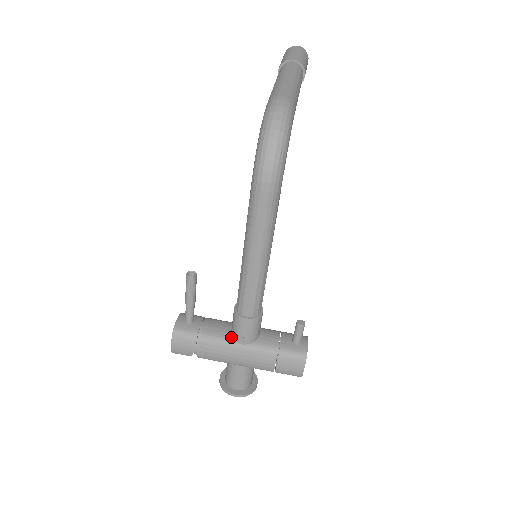
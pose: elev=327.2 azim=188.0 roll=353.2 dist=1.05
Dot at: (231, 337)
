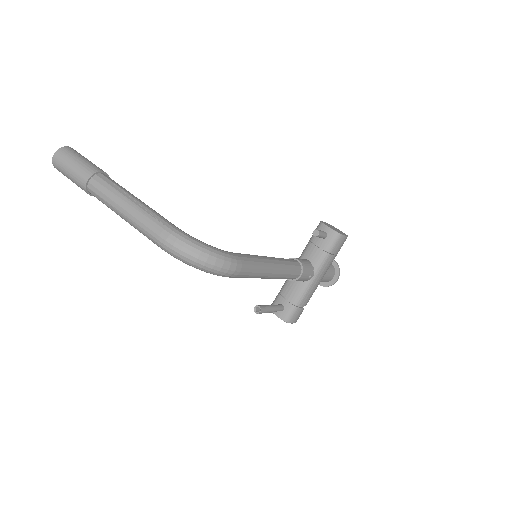
Dot at: (304, 283)
